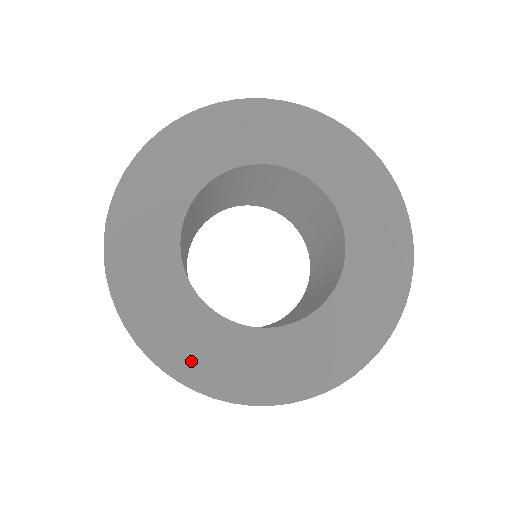
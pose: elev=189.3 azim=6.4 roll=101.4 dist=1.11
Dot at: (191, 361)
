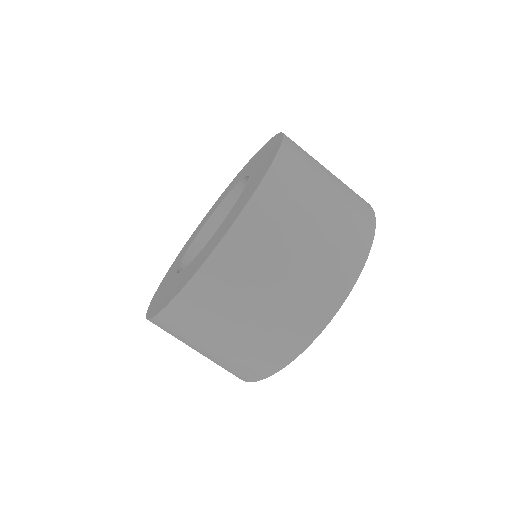
Dot at: (234, 216)
